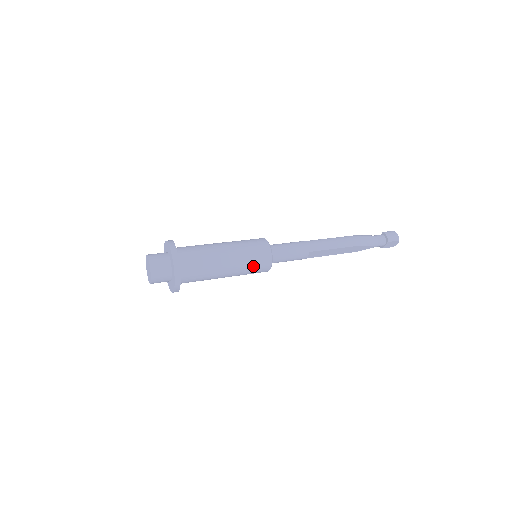
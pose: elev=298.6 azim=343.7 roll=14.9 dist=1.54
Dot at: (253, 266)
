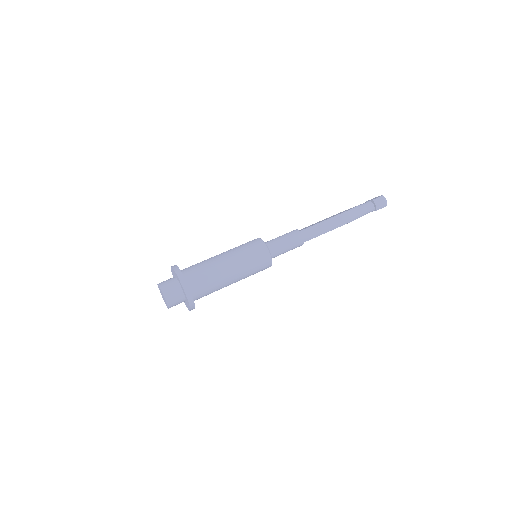
Dot at: (255, 272)
